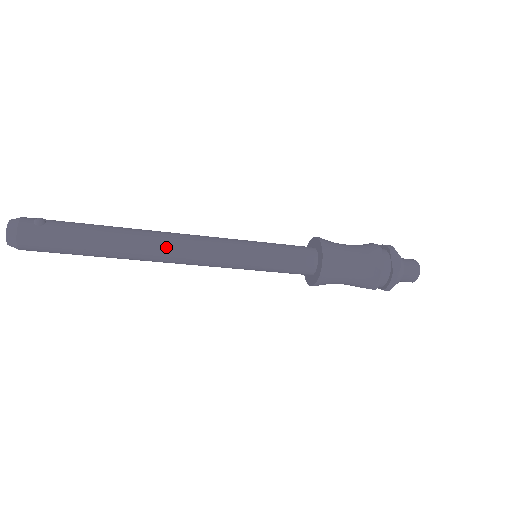
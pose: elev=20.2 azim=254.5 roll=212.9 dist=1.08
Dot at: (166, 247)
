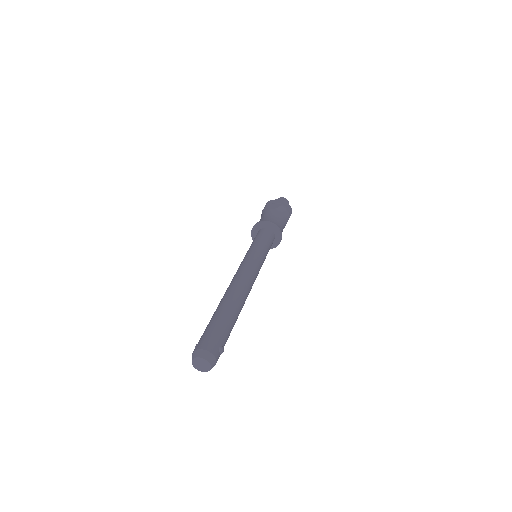
Dot at: occluded
